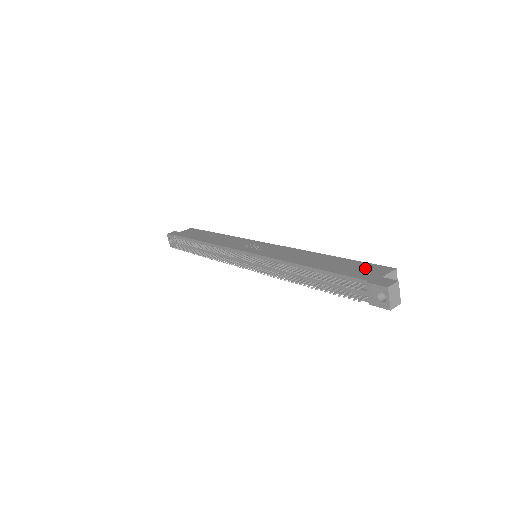
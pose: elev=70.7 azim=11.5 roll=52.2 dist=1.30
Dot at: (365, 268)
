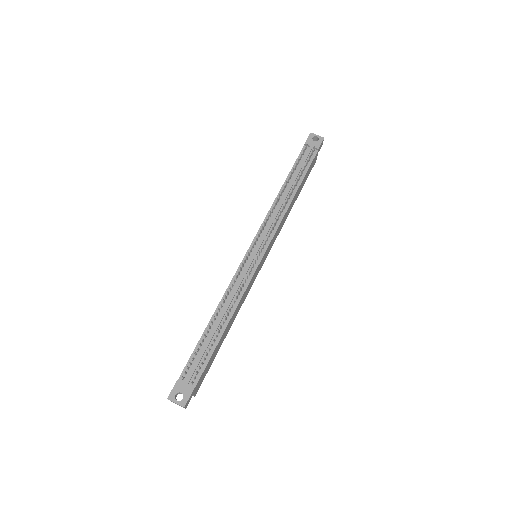
Dot at: occluded
